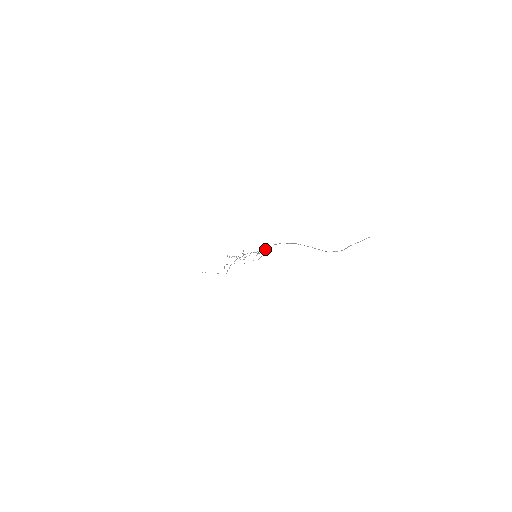
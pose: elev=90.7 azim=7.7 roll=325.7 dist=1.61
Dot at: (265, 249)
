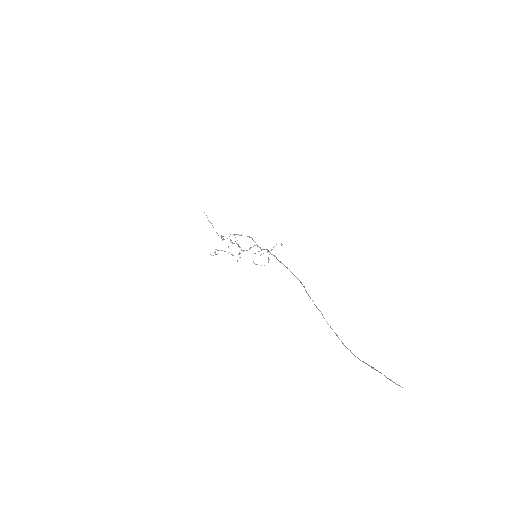
Dot at: occluded
